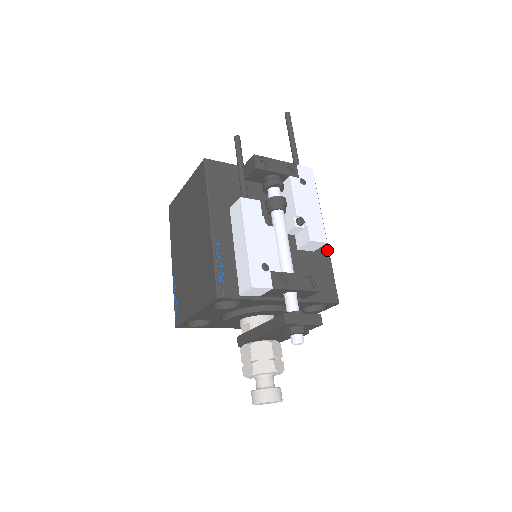
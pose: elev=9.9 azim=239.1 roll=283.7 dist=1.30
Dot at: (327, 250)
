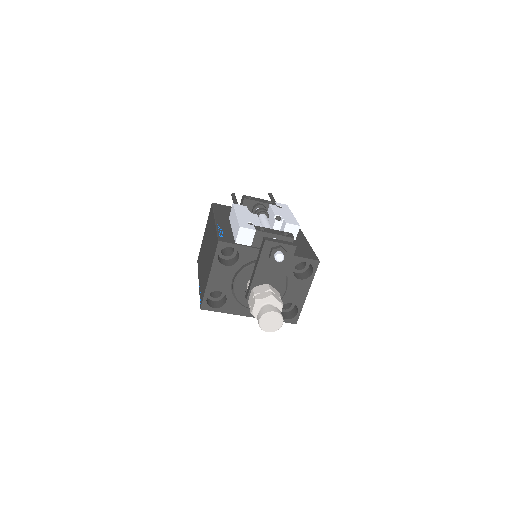
Dot at: (307, 242)
